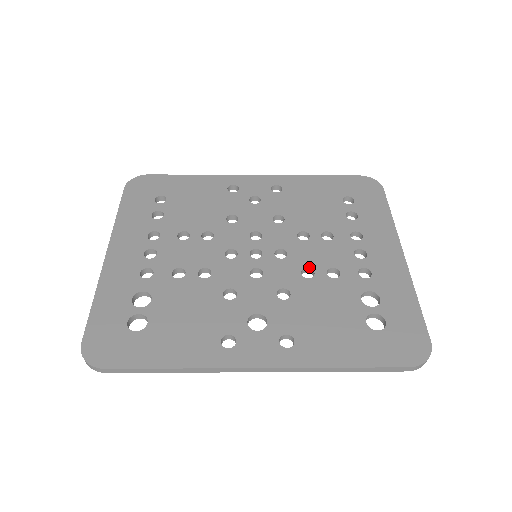
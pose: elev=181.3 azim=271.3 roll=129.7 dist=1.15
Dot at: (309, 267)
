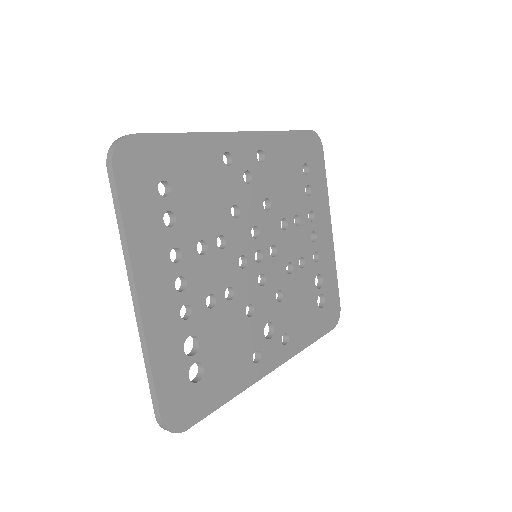
Dot at: (290, 261)
